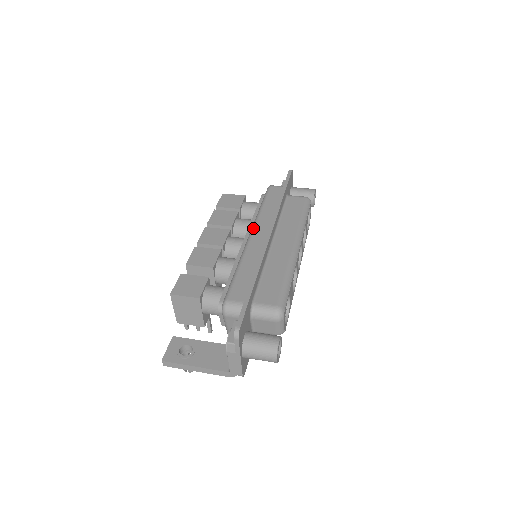
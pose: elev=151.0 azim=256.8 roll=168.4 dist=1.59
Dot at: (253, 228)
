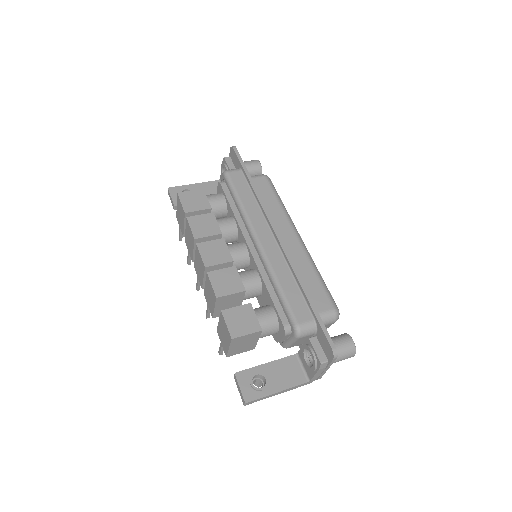
Dot at: (254, 232)
